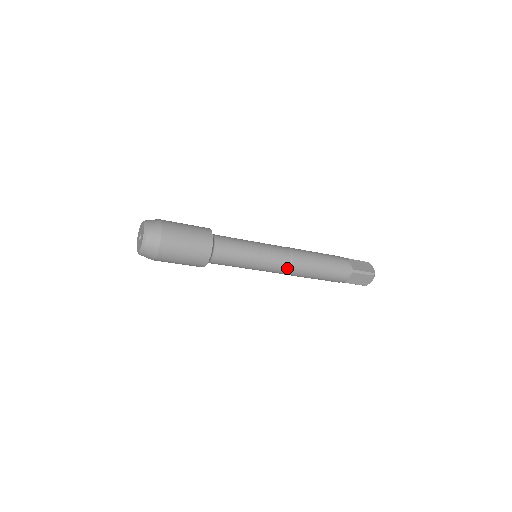
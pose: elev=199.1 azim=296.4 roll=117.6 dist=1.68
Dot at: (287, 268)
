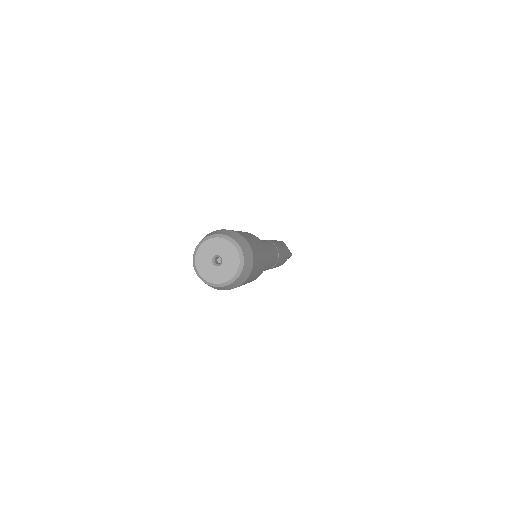
Dot at: (273, 266)
